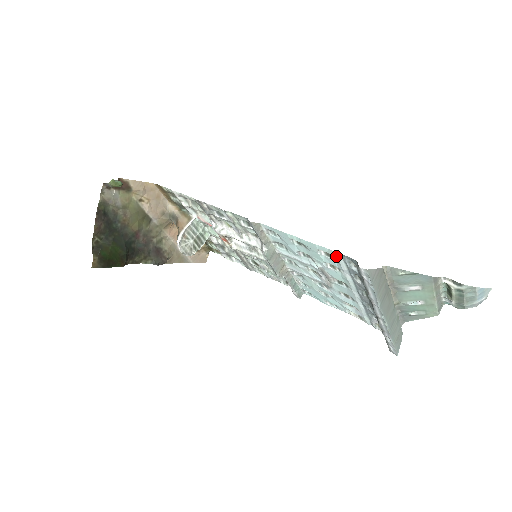
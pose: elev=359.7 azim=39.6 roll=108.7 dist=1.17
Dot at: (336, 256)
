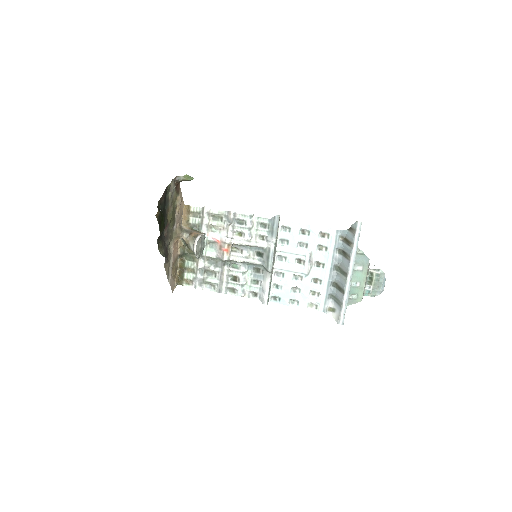
Dot at: (332, 233)
